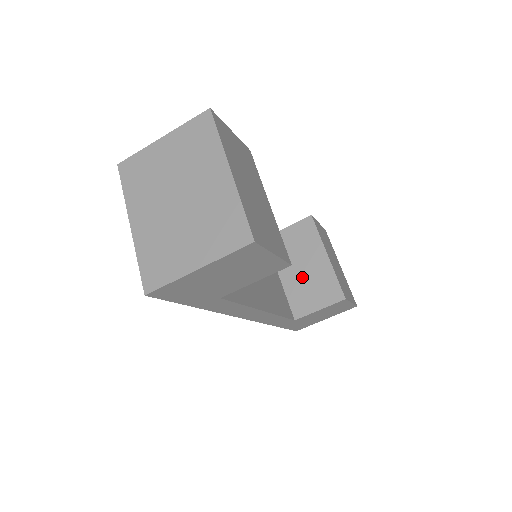
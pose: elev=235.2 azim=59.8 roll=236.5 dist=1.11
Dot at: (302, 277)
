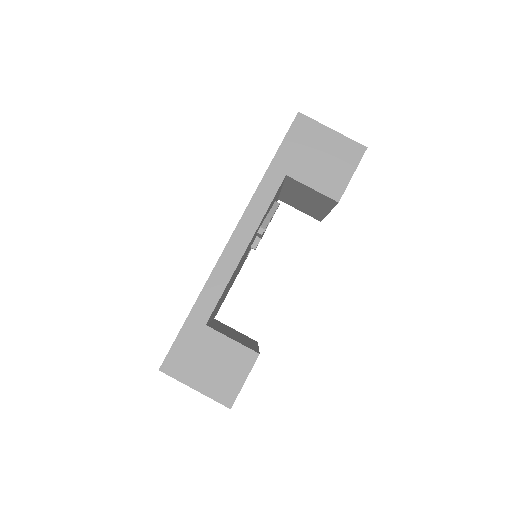
Dot at: (230, 333)
